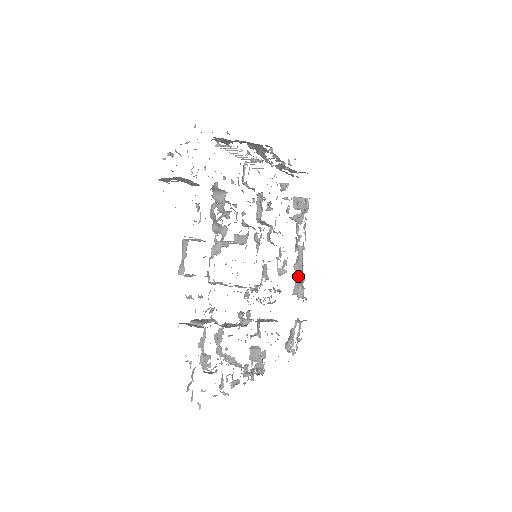
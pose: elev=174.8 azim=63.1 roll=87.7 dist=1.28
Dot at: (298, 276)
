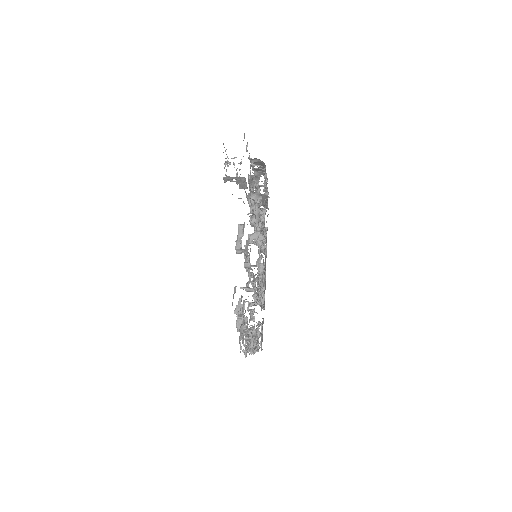
Dot at: occluded
